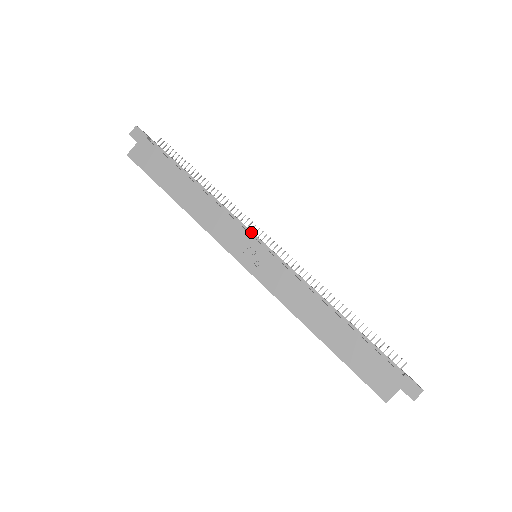
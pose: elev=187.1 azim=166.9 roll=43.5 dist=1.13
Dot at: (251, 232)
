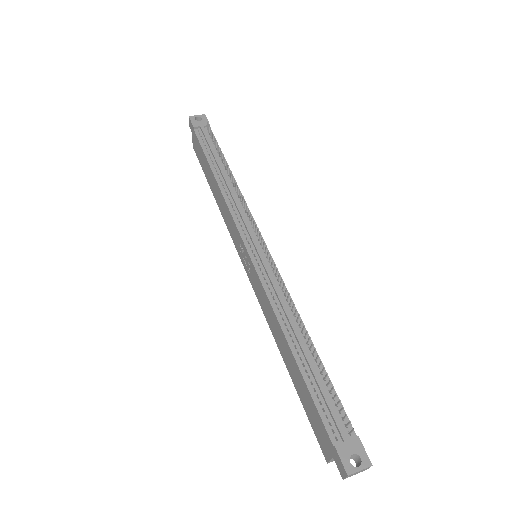
Dot at: (247, 231)
